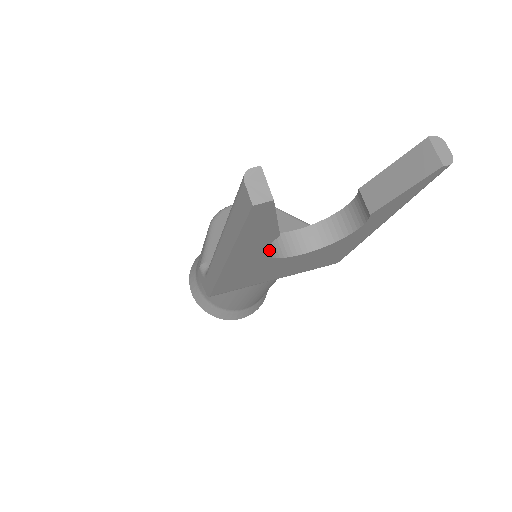
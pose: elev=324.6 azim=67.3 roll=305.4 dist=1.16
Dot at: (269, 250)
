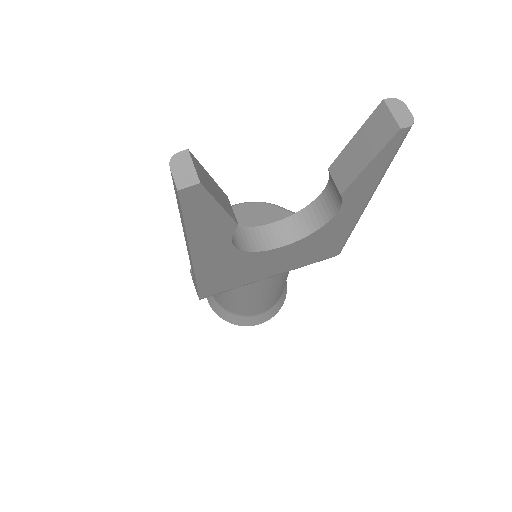
Dot at: (243, 244)
